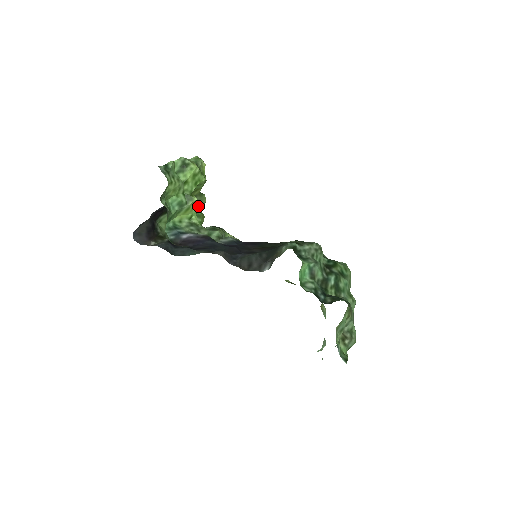
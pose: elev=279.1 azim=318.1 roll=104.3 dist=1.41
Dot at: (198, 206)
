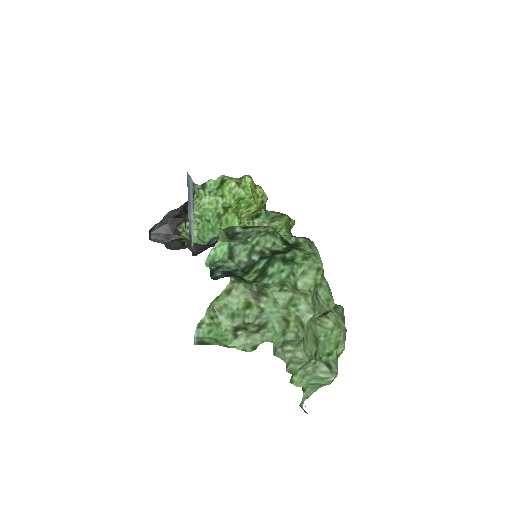
Dot at: (273, 226)
